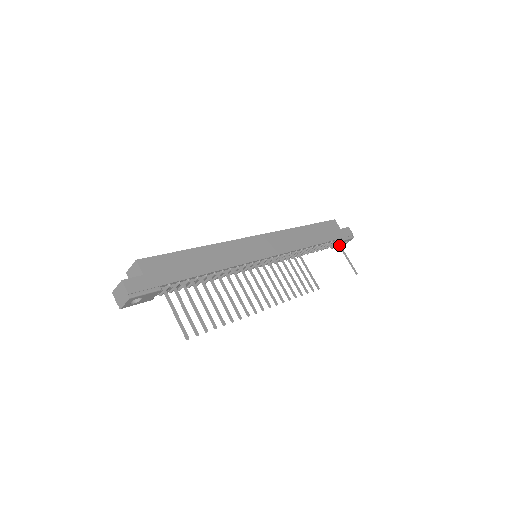
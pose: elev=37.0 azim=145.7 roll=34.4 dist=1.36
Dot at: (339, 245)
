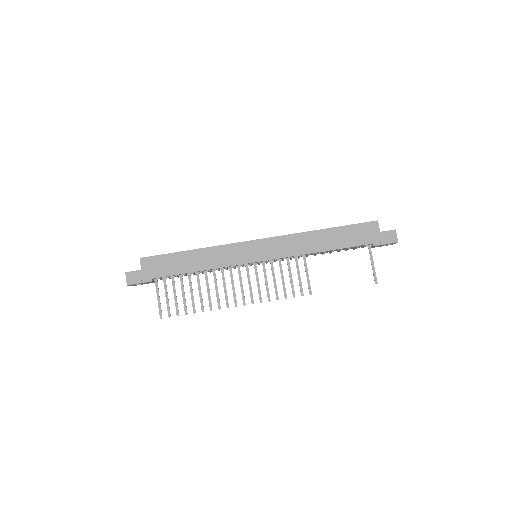
Dot at: (369, 250)
